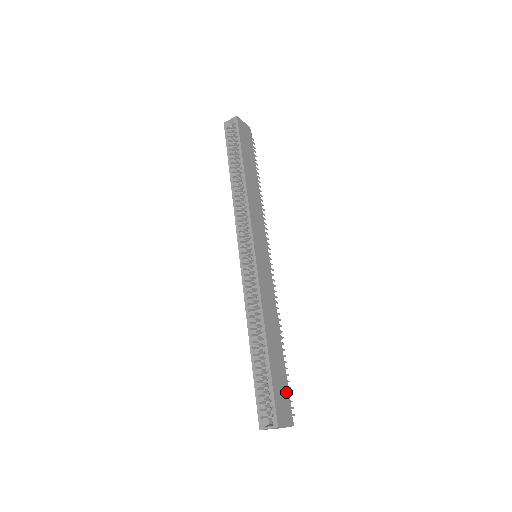
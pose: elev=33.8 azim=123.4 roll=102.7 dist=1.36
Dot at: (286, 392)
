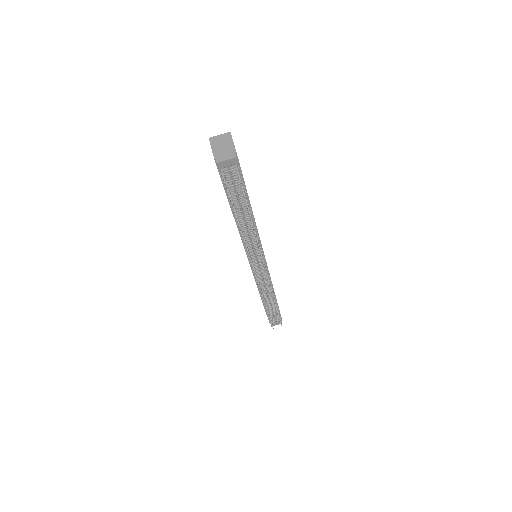
Dot at: (242, 175)
